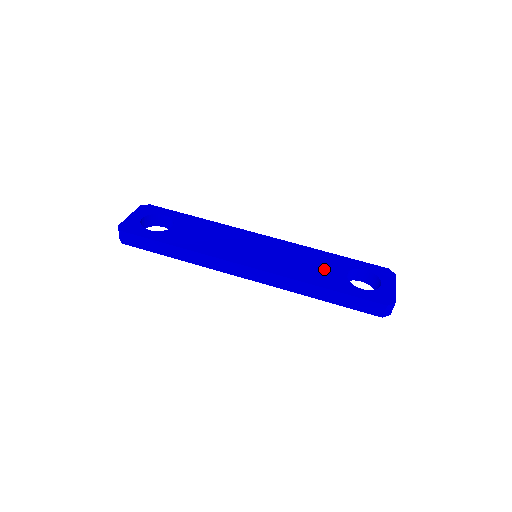
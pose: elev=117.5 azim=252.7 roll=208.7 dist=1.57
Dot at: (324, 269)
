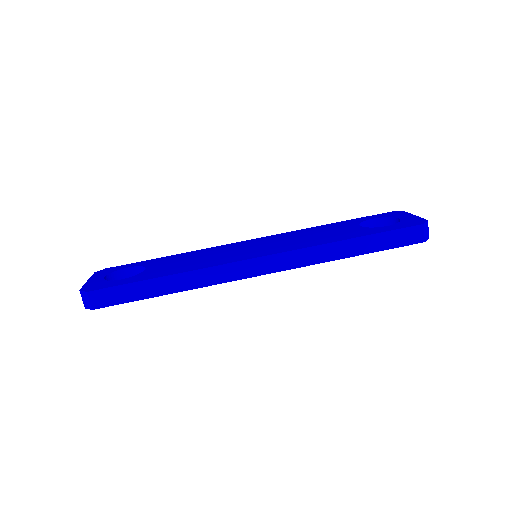
Dot at: (335, 231)
